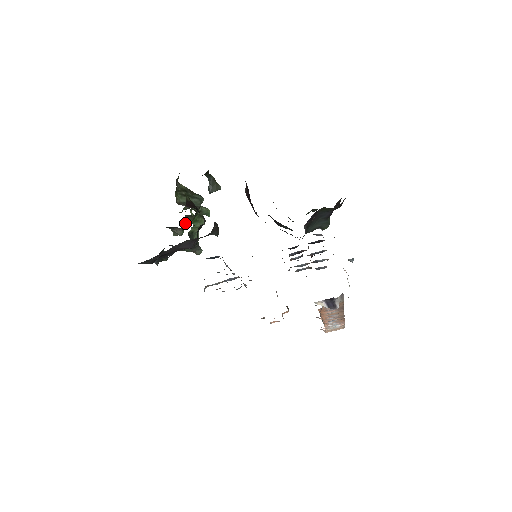
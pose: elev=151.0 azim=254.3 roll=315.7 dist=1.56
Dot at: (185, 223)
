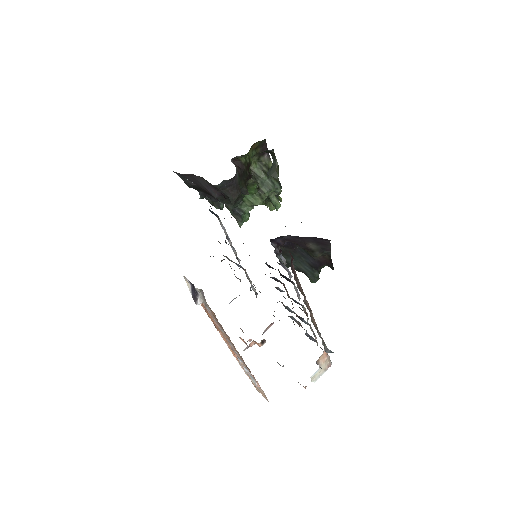
Dot at: occluded
